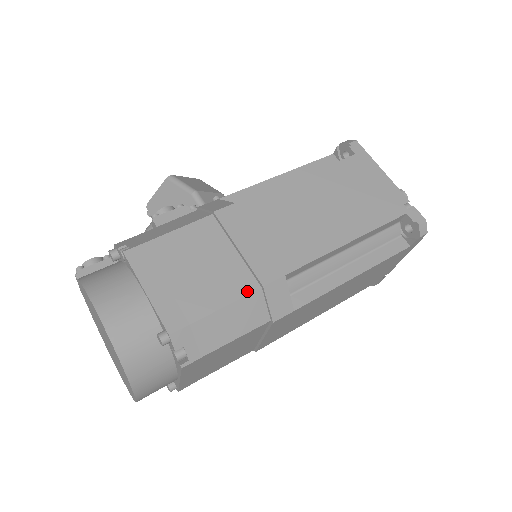
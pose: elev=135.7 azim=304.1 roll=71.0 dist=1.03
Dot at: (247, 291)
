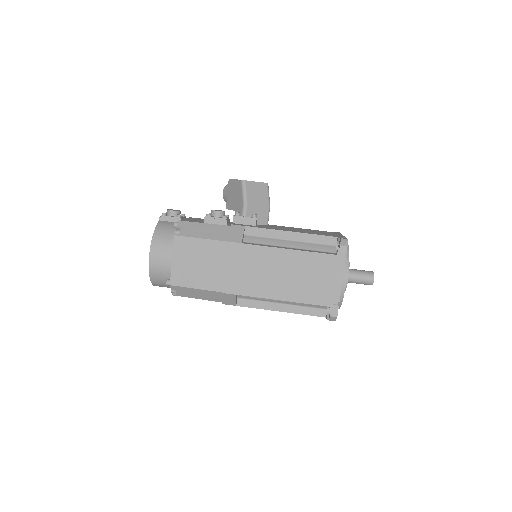
Dot at: (214, 289)
